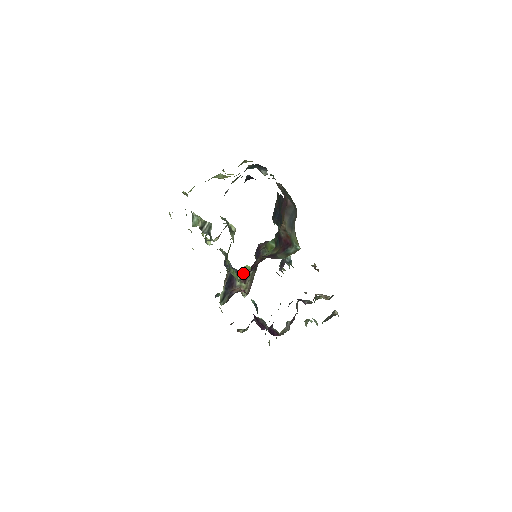
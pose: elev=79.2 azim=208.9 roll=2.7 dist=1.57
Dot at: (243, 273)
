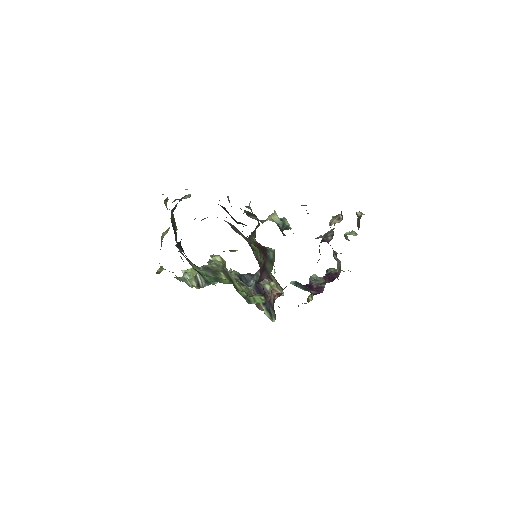
Dot at: occluded
